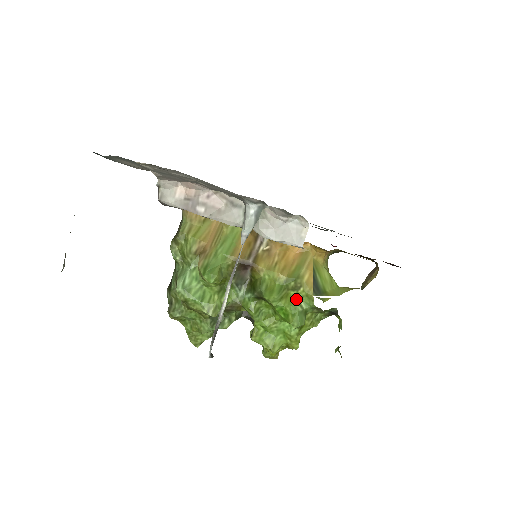
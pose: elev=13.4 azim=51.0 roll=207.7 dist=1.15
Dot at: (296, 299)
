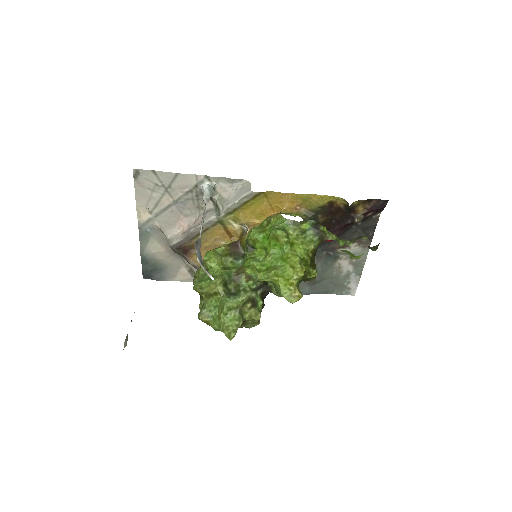
Dot at: (271, 226)
